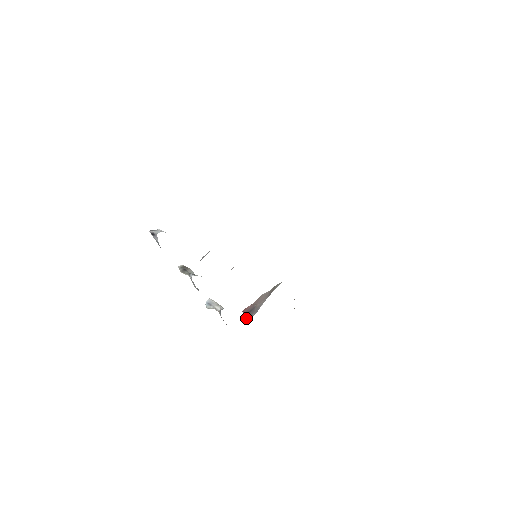
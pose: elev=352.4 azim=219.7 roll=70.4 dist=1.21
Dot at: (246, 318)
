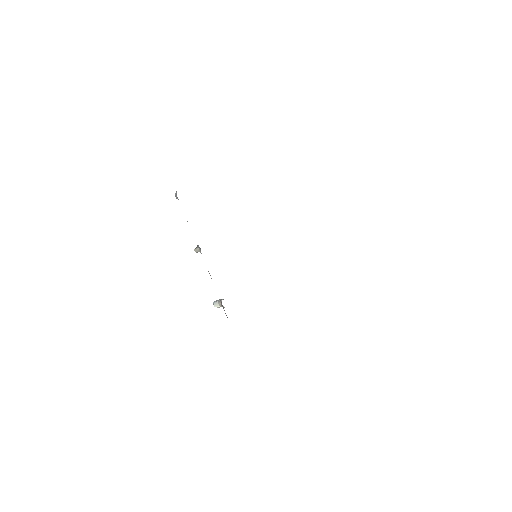
Dot at: occluded
